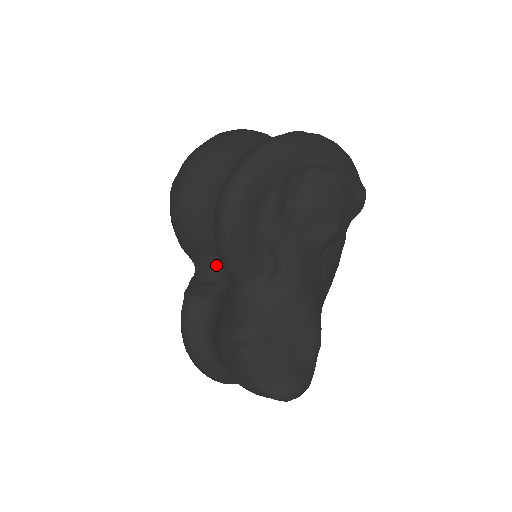
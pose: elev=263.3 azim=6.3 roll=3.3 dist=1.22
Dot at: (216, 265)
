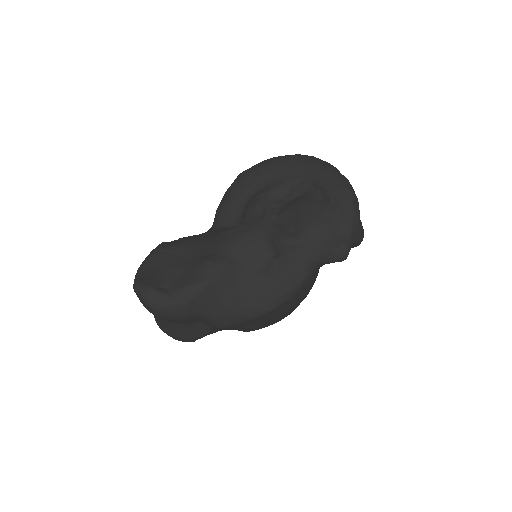
Dot at: occluded
